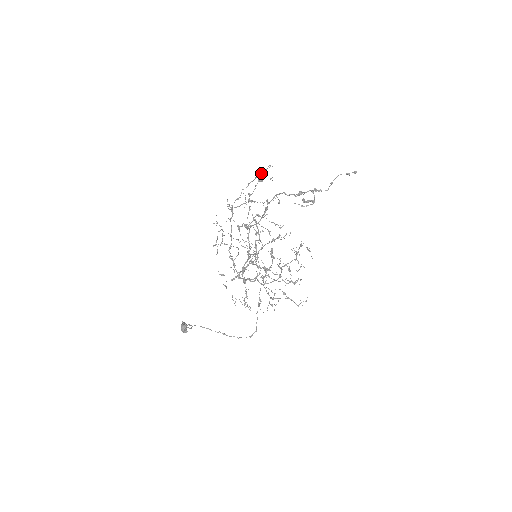
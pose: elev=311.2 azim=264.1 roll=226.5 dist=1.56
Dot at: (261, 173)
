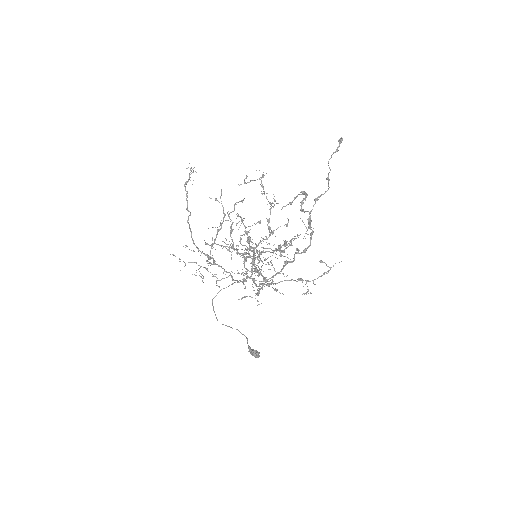
Dot at: (185, 183)
